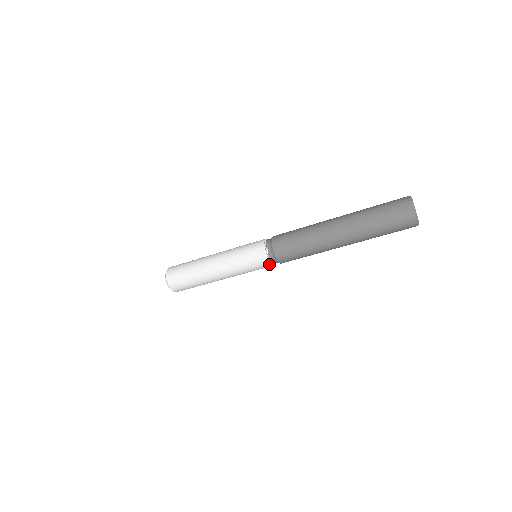
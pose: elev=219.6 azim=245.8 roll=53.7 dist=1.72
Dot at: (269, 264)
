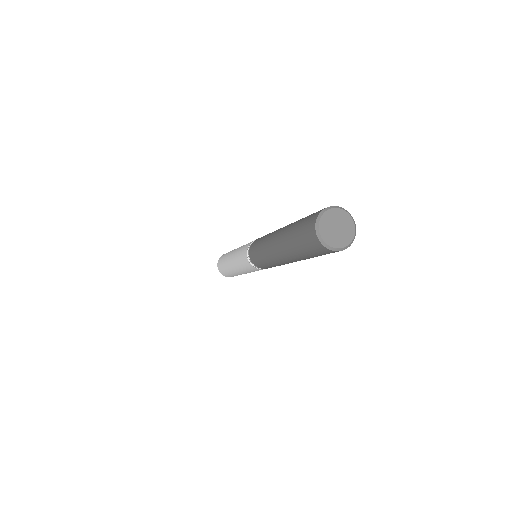
Dot at: (259, 269)
